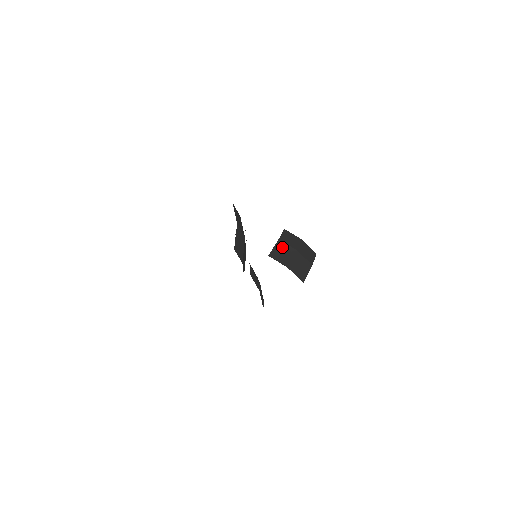
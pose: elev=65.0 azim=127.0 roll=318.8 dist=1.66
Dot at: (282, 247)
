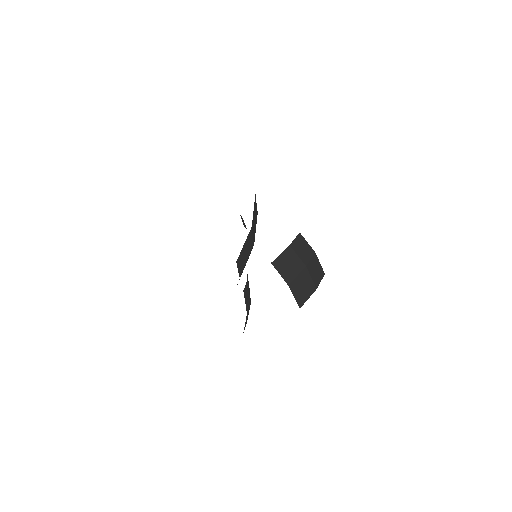
Dot at: (290, 256)
